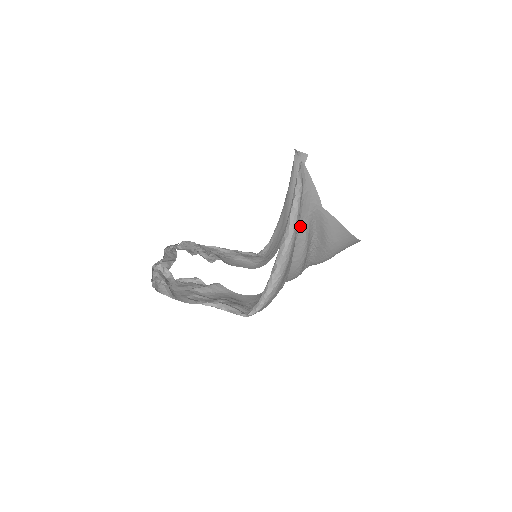
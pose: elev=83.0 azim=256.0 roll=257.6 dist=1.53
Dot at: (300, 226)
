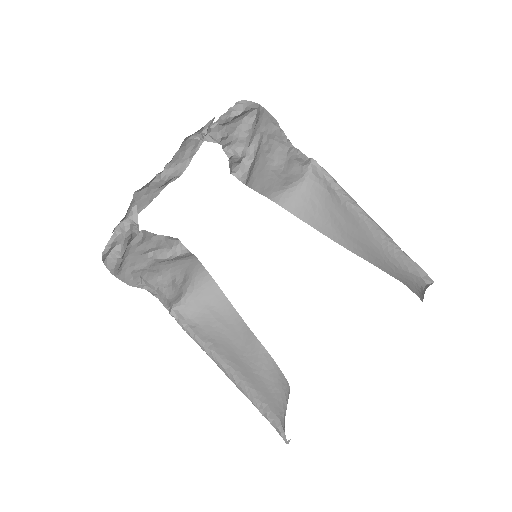
Dot at: (271, 360)
